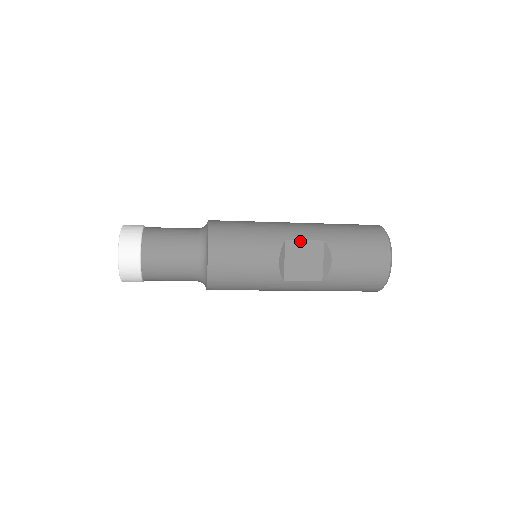
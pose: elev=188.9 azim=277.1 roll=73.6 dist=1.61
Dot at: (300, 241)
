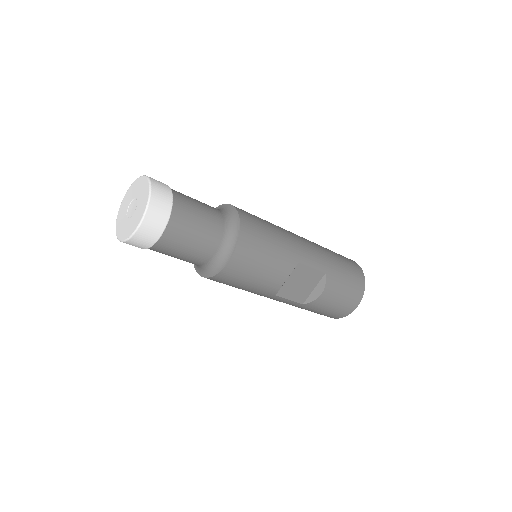
Dot at: (308, 267)
